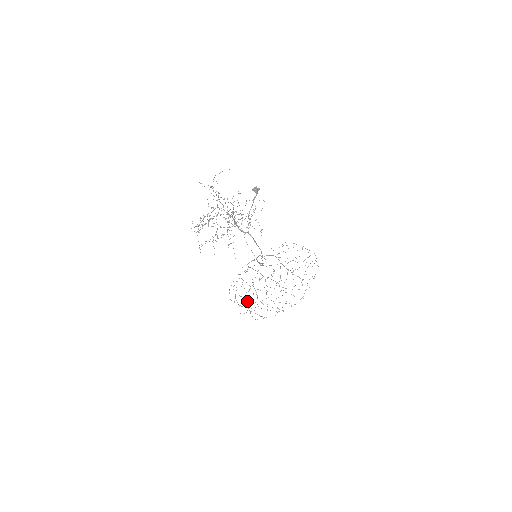
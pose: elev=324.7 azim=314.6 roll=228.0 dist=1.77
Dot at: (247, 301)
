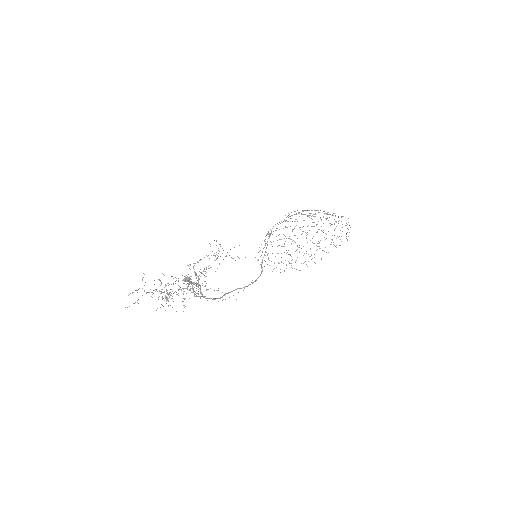
Dot at: (286, 253)
